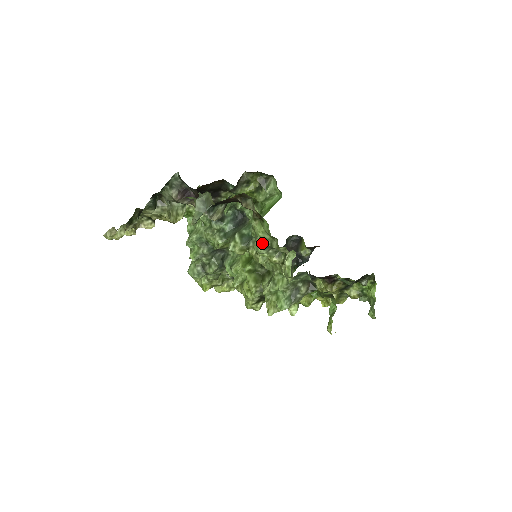
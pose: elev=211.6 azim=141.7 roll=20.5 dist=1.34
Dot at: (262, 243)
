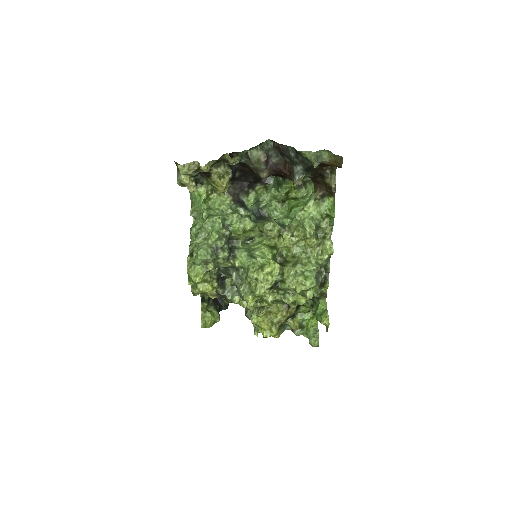
Dot at: (314, 221)
